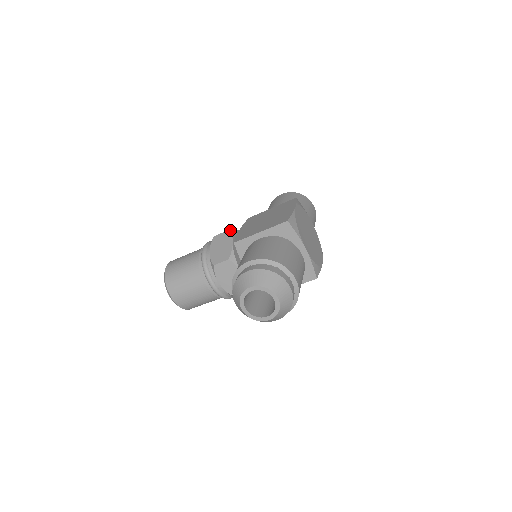
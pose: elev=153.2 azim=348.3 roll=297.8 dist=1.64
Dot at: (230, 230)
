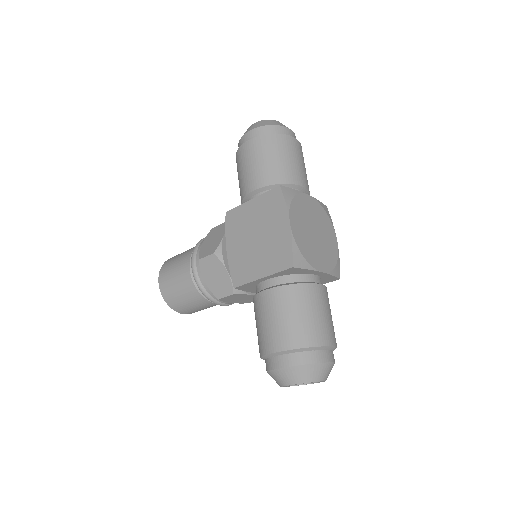
Dot at: (215, 252)
